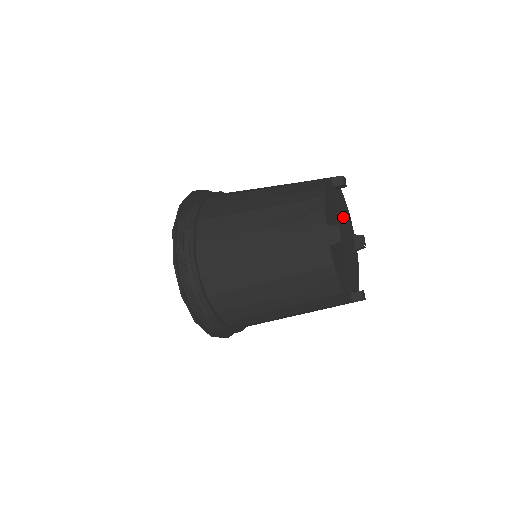
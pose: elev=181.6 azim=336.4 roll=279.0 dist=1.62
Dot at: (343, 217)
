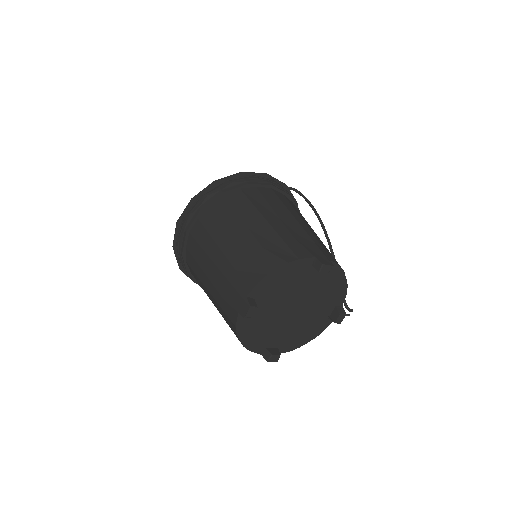
Dot at: (317, 291)
